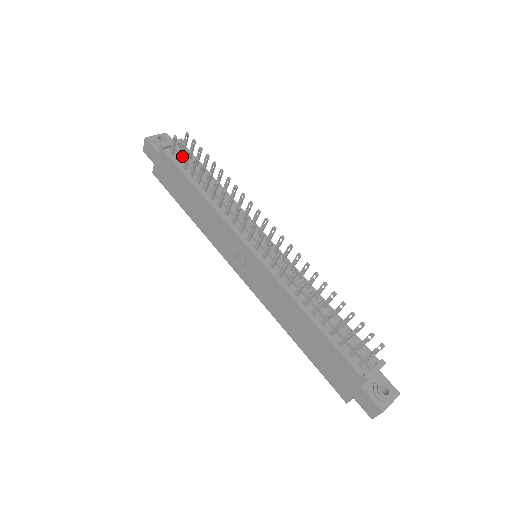
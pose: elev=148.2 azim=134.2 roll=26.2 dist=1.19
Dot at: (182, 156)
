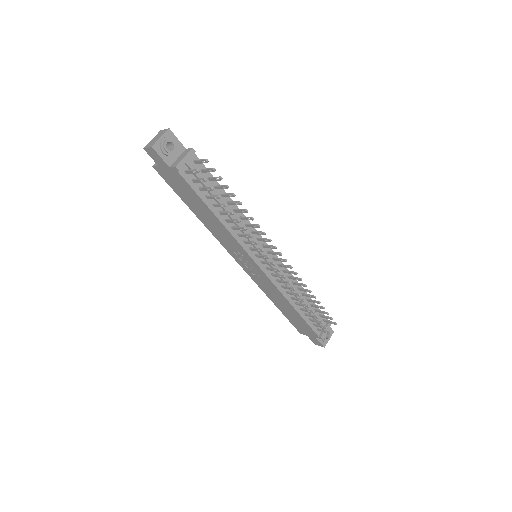
Dot at: (197, 177)
